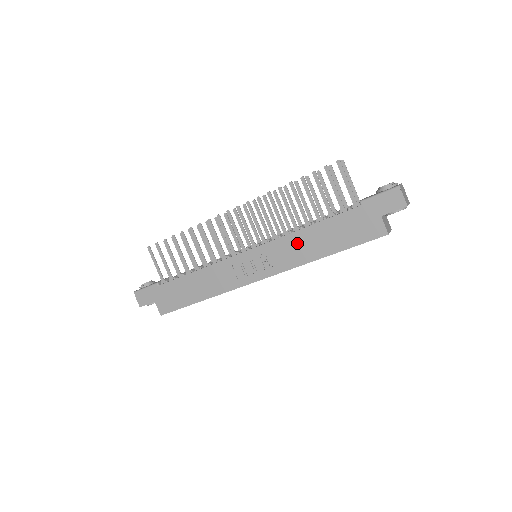
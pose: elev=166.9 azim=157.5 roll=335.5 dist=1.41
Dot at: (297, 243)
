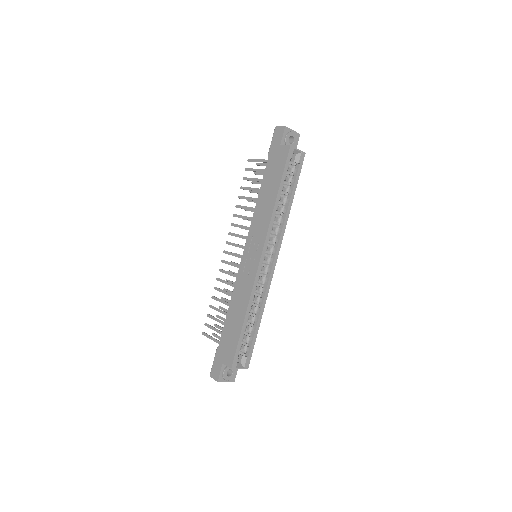
Dot at: (260, 212)
